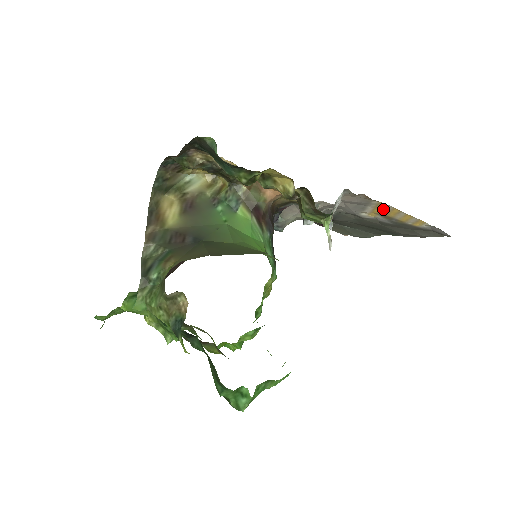
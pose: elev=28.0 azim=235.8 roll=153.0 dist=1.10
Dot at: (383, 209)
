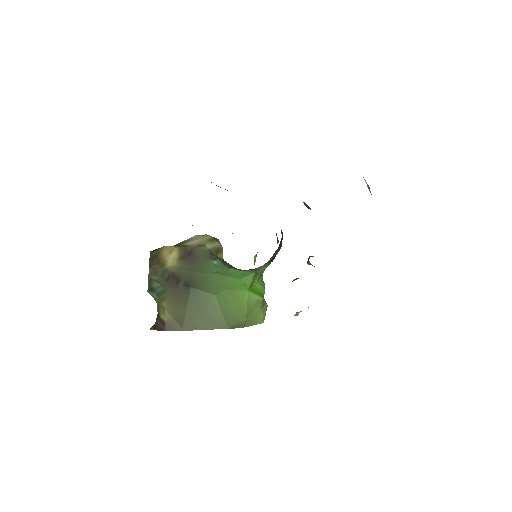
Dot at: occluded
